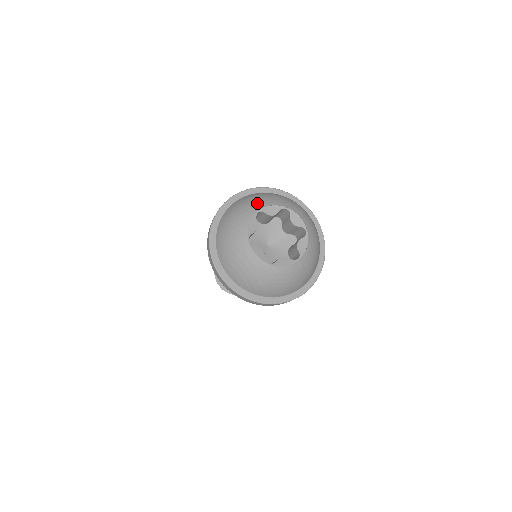
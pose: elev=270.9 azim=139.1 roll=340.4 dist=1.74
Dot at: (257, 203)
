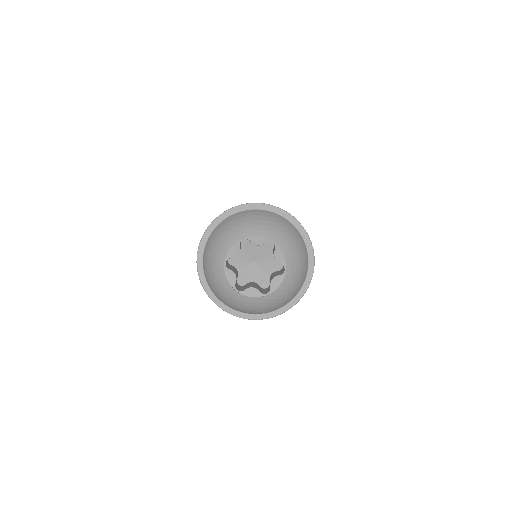
Dot at: (218, 254)
